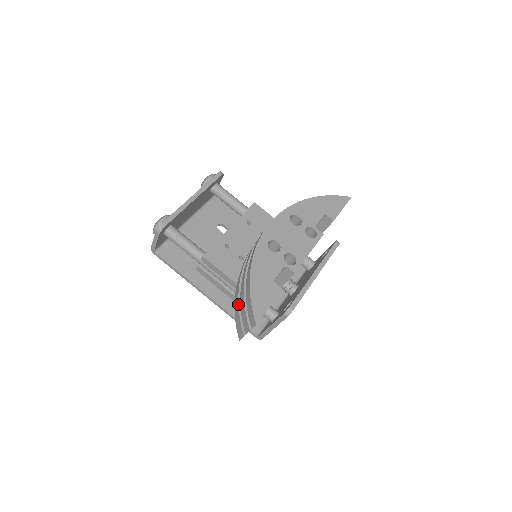
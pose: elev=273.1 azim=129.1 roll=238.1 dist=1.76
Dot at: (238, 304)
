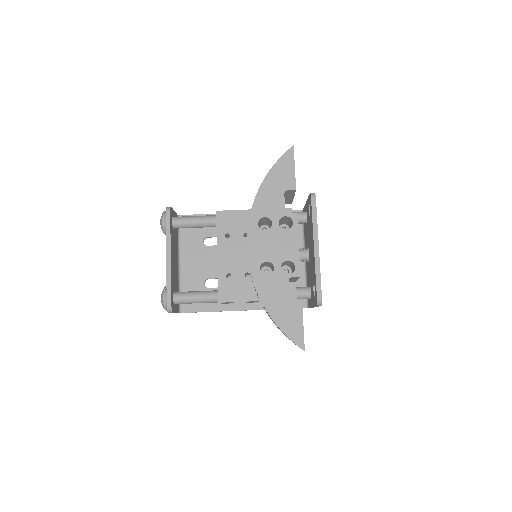
Dot at: occluded
